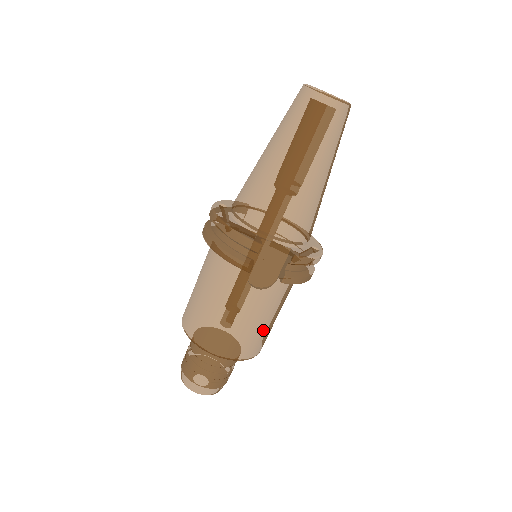
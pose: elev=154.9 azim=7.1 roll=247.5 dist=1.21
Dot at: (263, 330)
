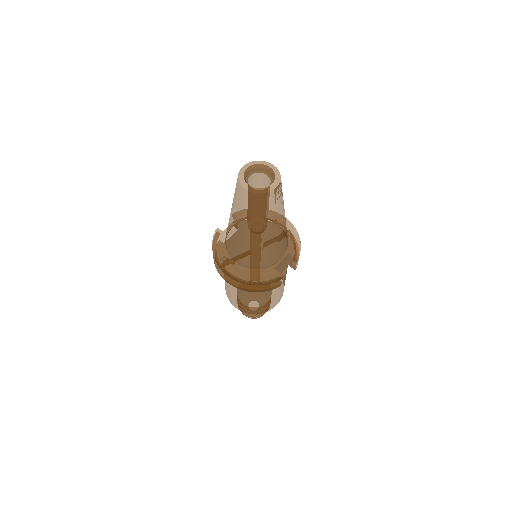
Dot at: occluded
